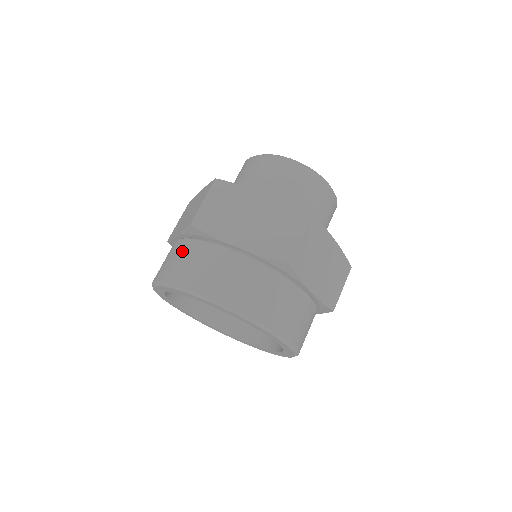
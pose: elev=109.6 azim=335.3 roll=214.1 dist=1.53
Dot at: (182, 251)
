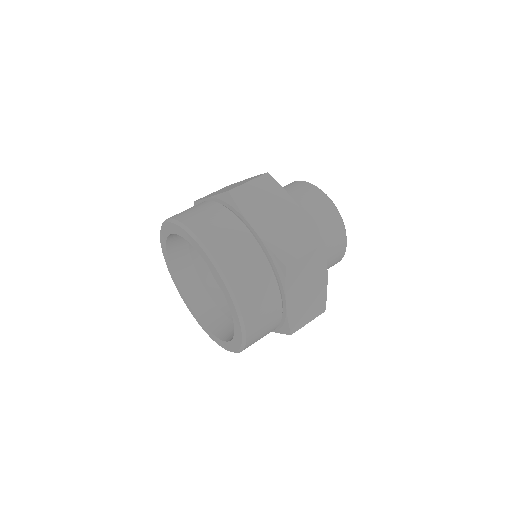
Dot at: occluded
